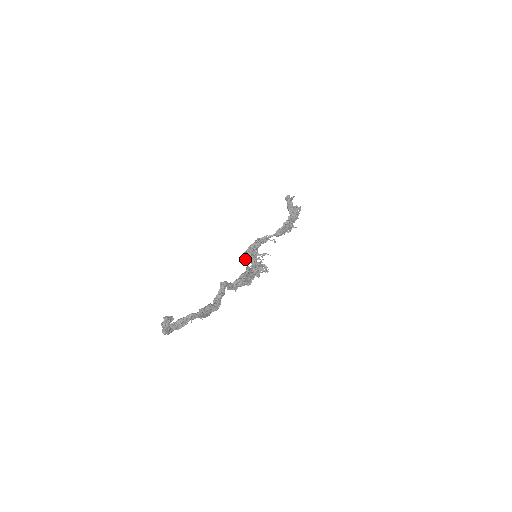
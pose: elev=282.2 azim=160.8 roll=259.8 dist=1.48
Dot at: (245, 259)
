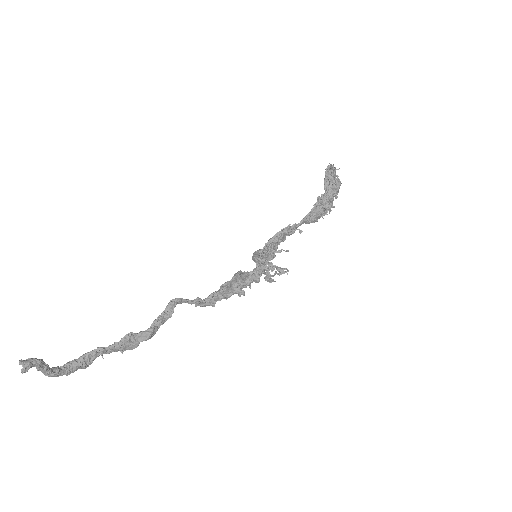
Dot at: (253, 260)
